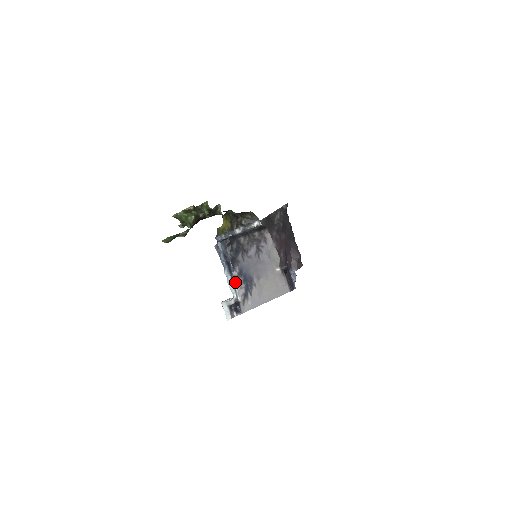
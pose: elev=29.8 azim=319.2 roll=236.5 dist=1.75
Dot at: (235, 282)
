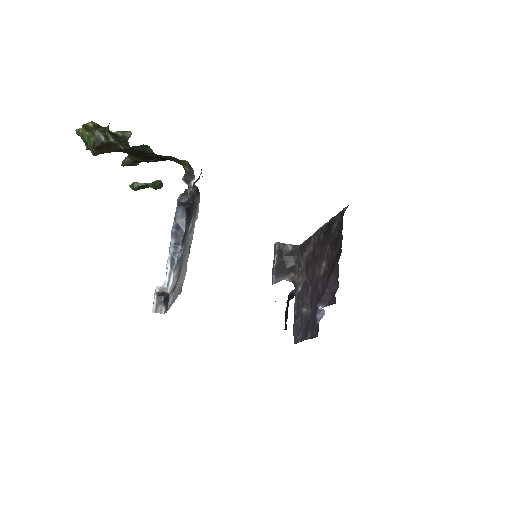
Dot at: (175, 266)
